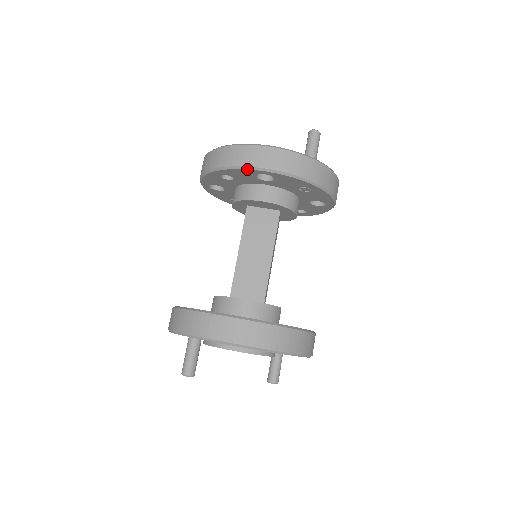
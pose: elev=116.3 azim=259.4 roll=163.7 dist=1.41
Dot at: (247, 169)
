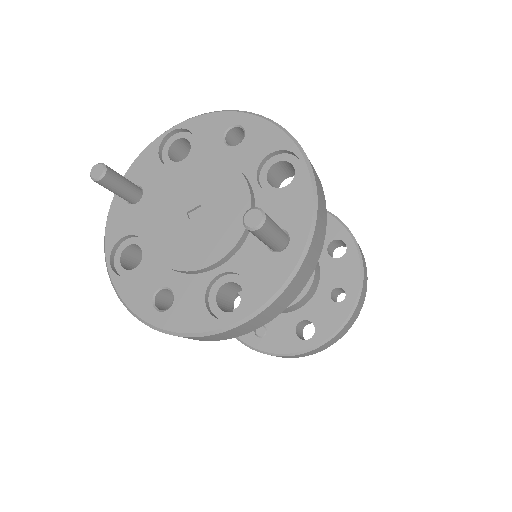
Dot at: occluded
